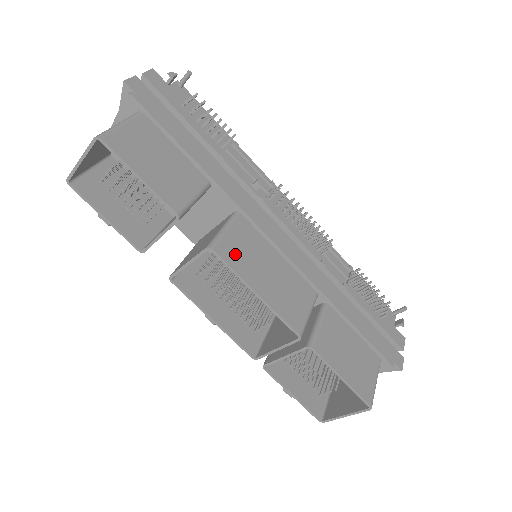
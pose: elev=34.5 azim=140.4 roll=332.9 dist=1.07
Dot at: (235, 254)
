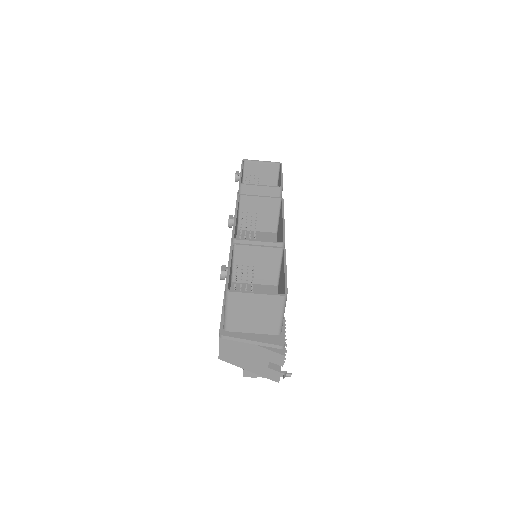
Dot at: occluded
